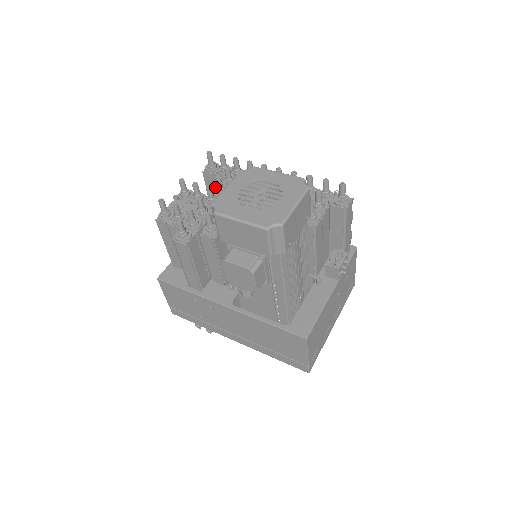
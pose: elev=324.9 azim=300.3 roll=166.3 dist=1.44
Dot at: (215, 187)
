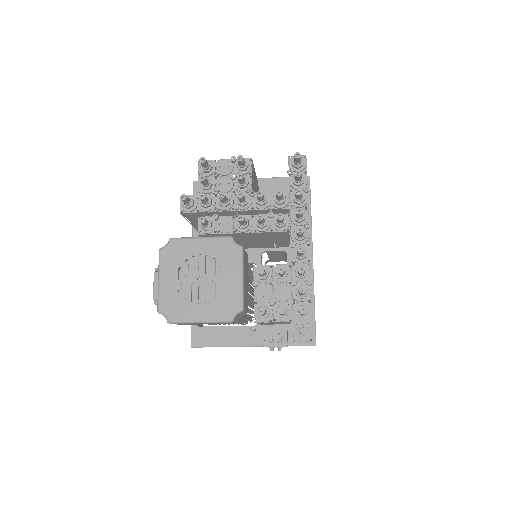
Dot at: occluded
